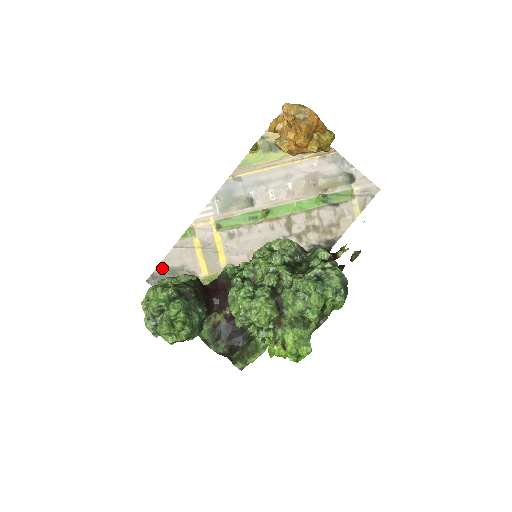
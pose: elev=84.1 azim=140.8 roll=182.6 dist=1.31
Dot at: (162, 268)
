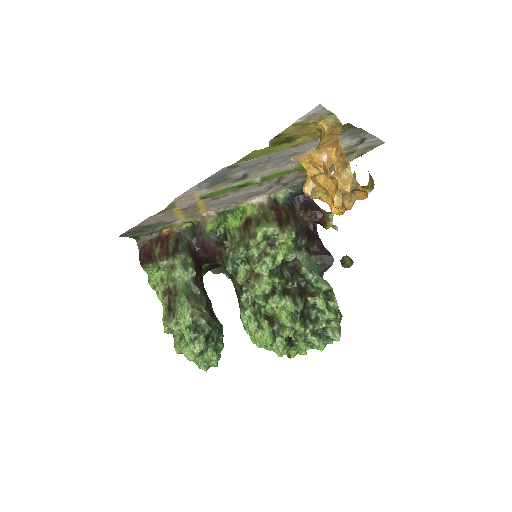
Dot at: (136, 227)
